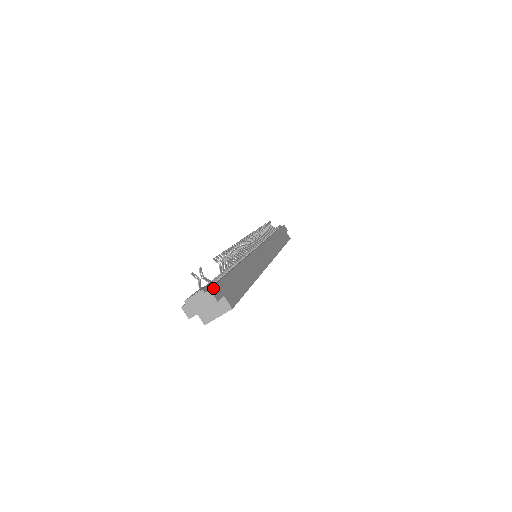
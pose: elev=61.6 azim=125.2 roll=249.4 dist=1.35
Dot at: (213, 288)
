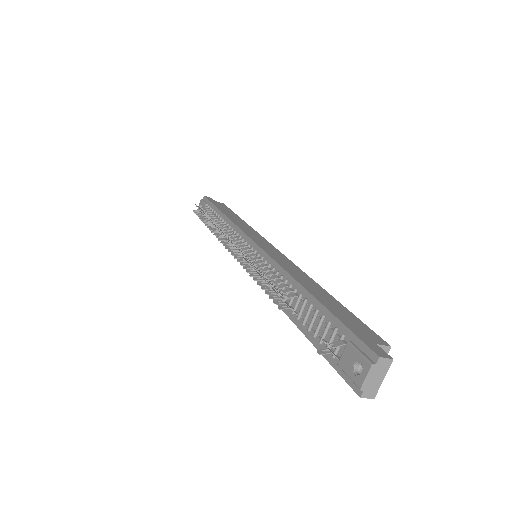
Dot at: (373, 351)
